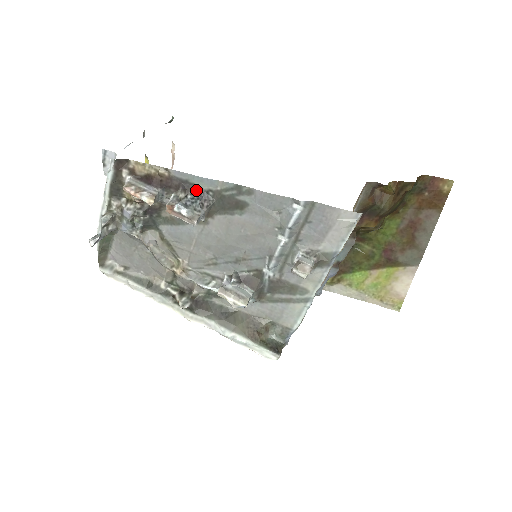
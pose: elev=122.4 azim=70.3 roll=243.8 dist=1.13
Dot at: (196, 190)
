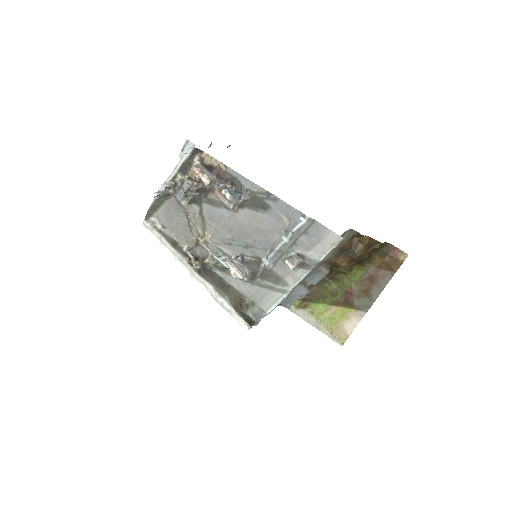
Dot at: (240, 186)
